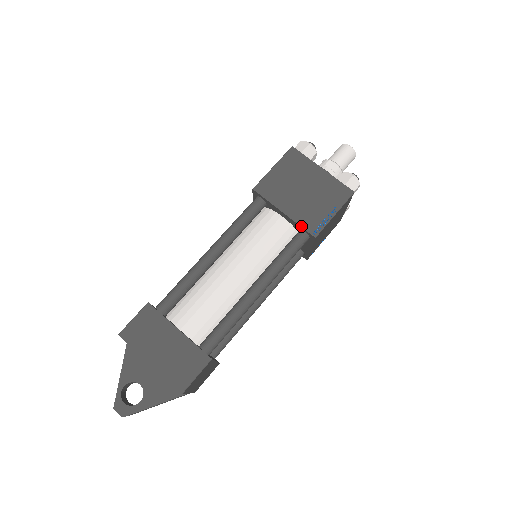
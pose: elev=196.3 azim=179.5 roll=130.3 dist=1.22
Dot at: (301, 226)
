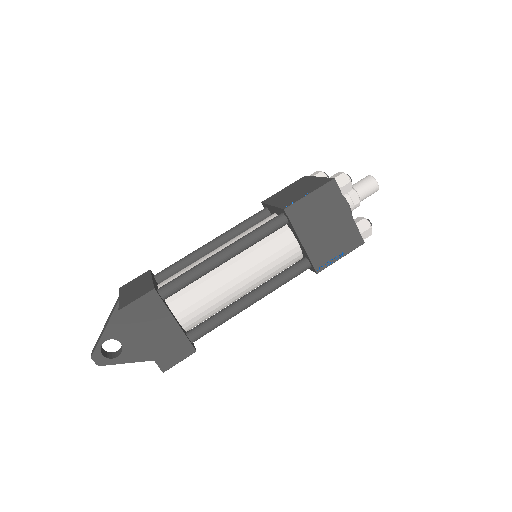
Dot at: (310, 260)
